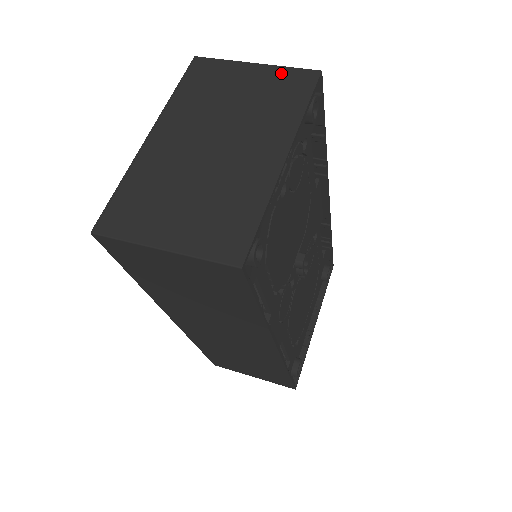
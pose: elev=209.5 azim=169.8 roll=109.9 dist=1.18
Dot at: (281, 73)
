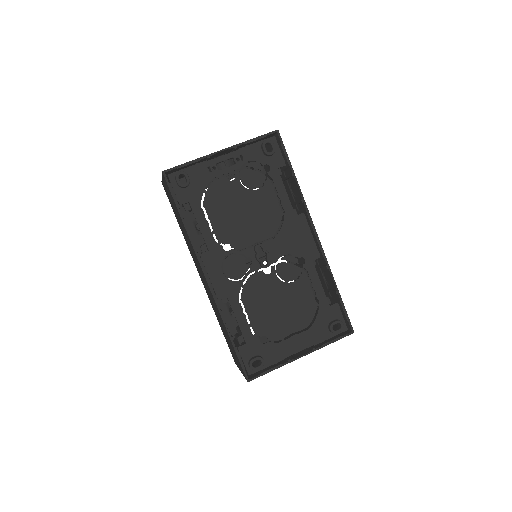
Dot at: occluded
